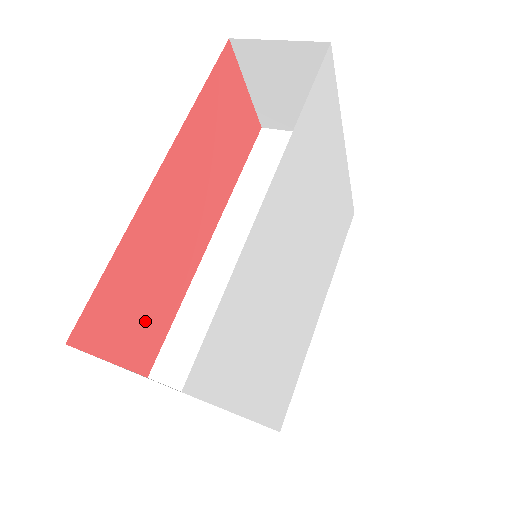
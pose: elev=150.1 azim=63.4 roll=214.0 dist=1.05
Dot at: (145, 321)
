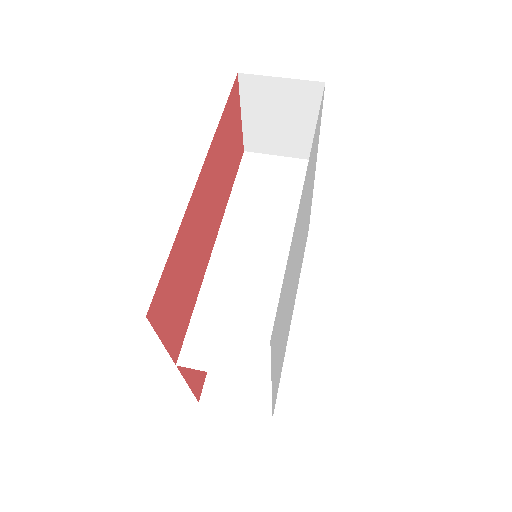
Dot at: (180, 309)
